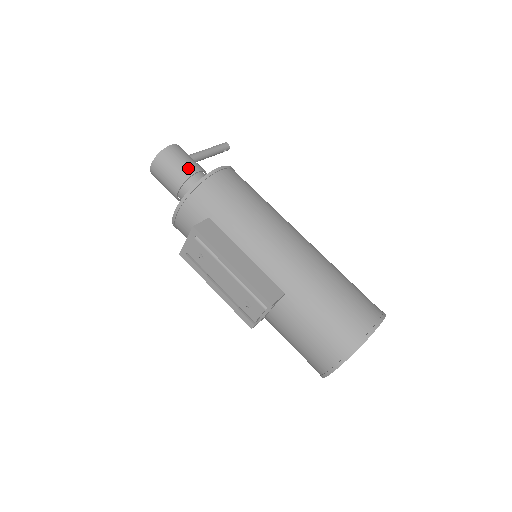
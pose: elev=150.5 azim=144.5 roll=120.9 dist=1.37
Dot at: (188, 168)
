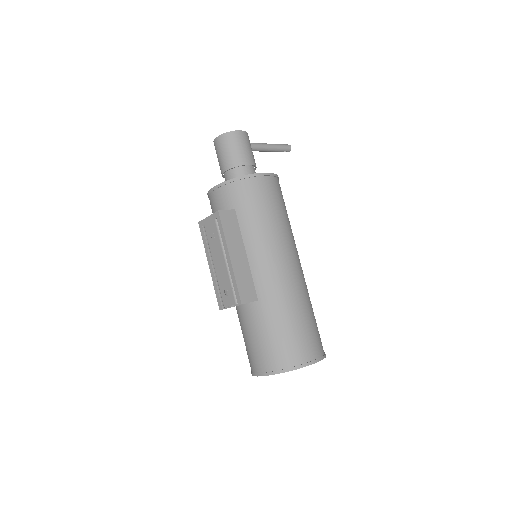
Dot at: (243, 158)
